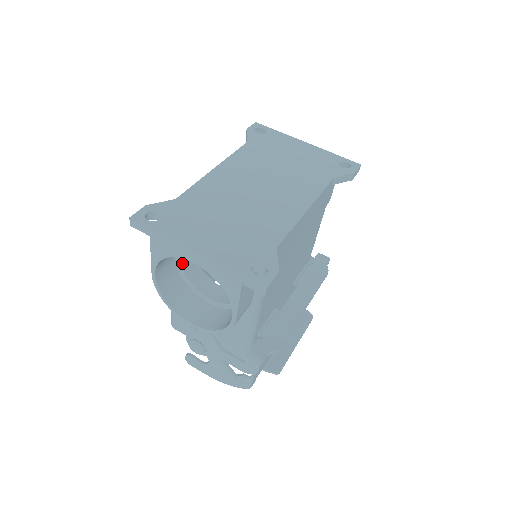
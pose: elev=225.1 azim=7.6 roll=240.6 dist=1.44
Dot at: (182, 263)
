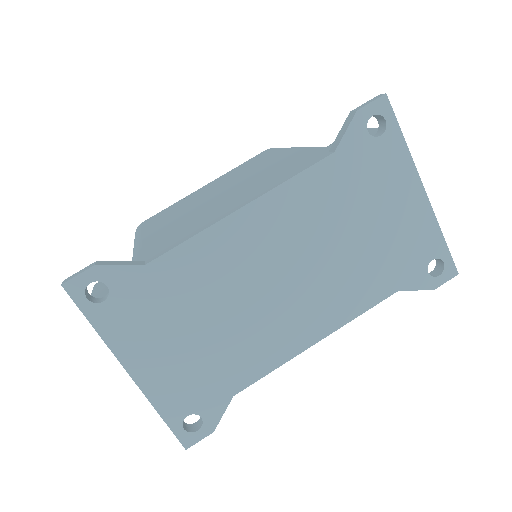
Dot at: occluded
